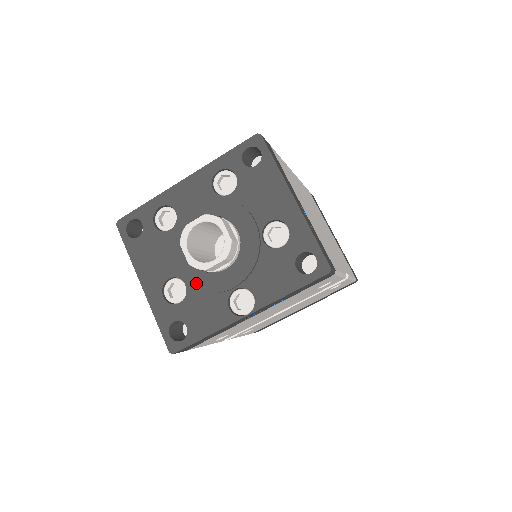
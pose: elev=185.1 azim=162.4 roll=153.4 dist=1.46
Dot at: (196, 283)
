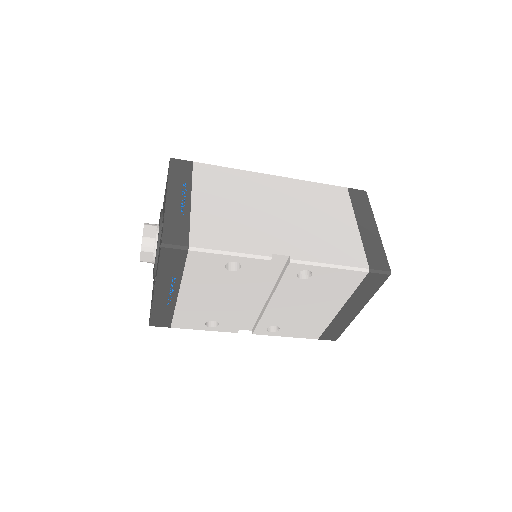
Dot at: occluded
